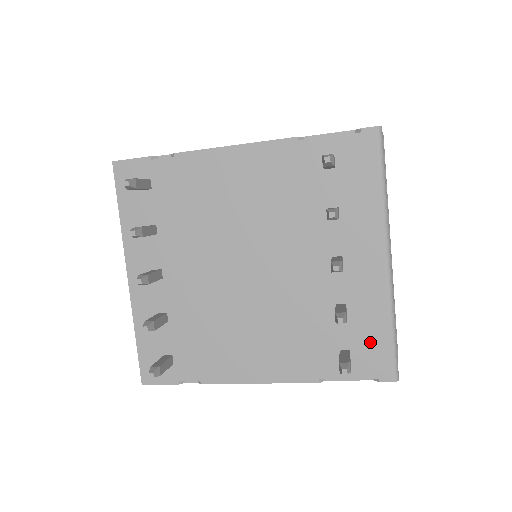
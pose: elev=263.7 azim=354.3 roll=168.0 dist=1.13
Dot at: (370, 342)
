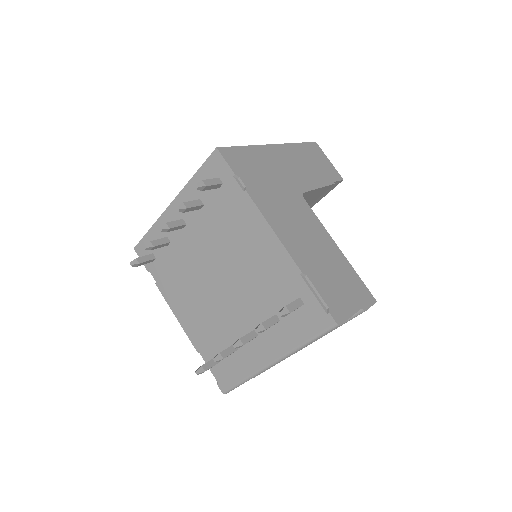
Dot at: (230, 371)
